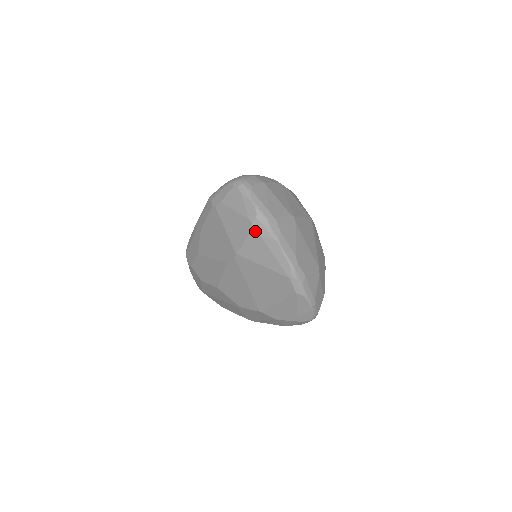
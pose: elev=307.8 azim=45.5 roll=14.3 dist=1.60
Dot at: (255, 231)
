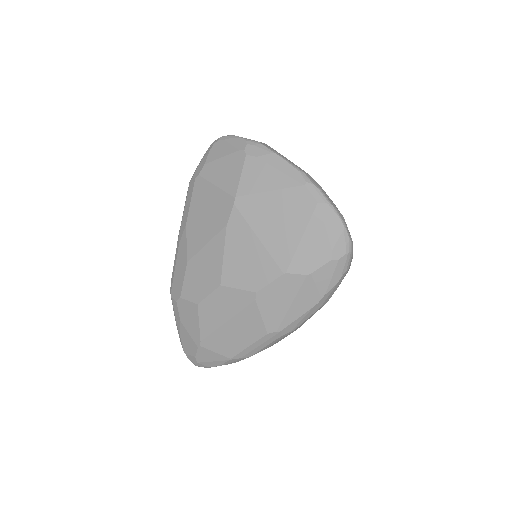
Dot at: (249, 155)
